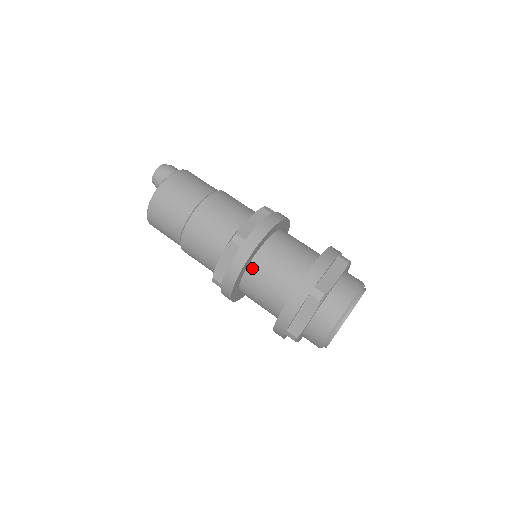
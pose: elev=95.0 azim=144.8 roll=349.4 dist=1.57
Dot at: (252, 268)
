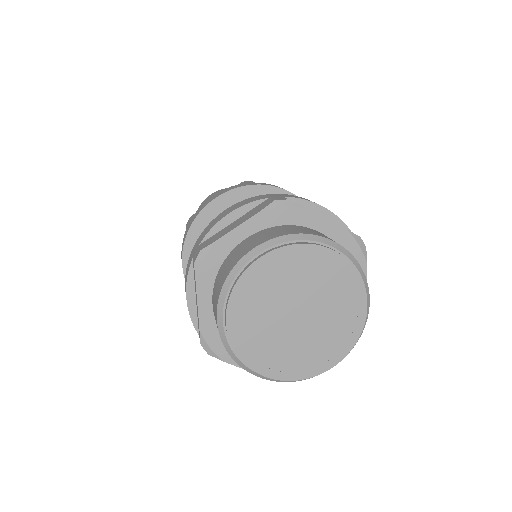
Dot at: occluded
